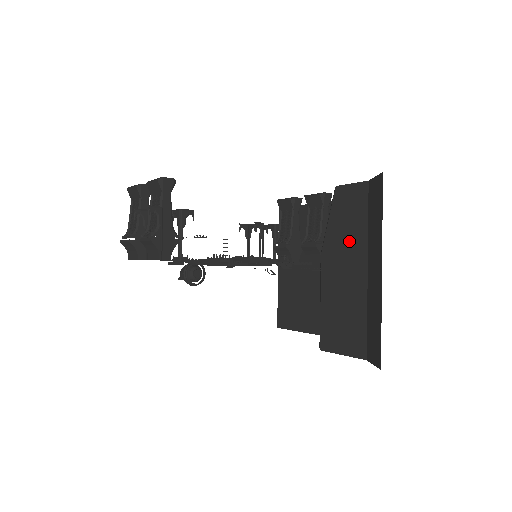
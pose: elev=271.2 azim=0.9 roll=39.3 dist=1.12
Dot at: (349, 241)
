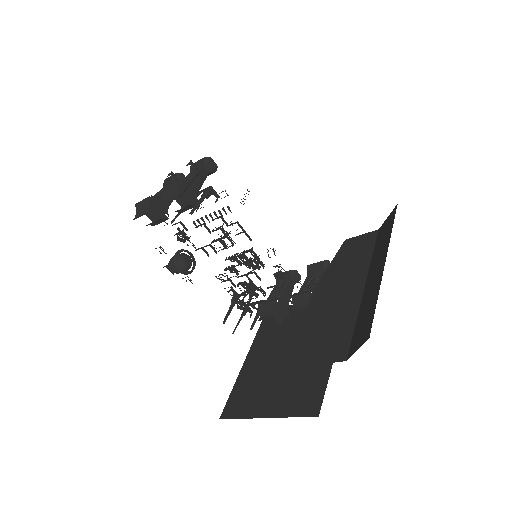
Dot at: (349, 270)
